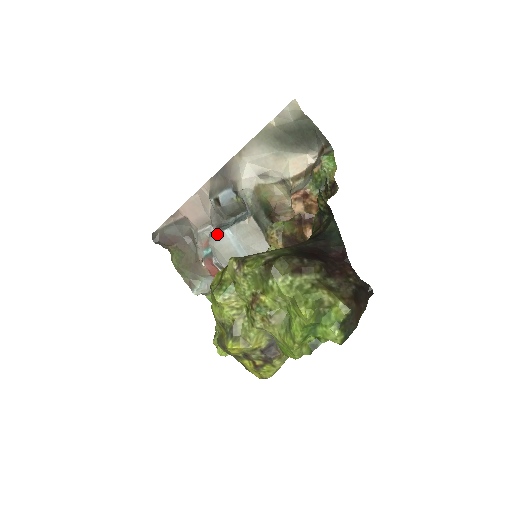
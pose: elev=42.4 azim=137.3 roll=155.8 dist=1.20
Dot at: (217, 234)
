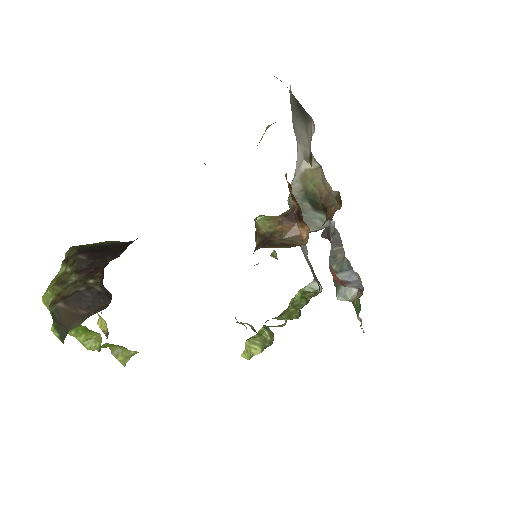
Dot at: occluded
